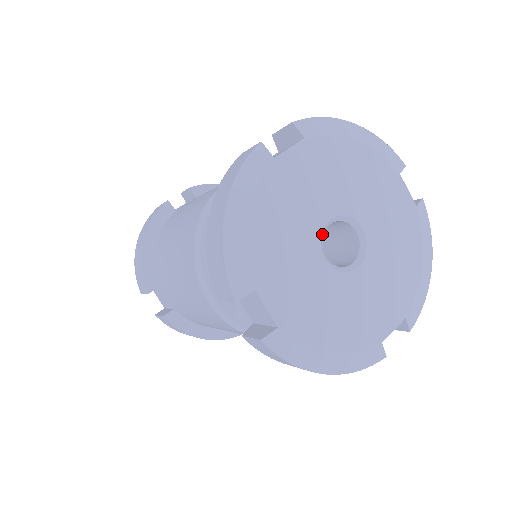
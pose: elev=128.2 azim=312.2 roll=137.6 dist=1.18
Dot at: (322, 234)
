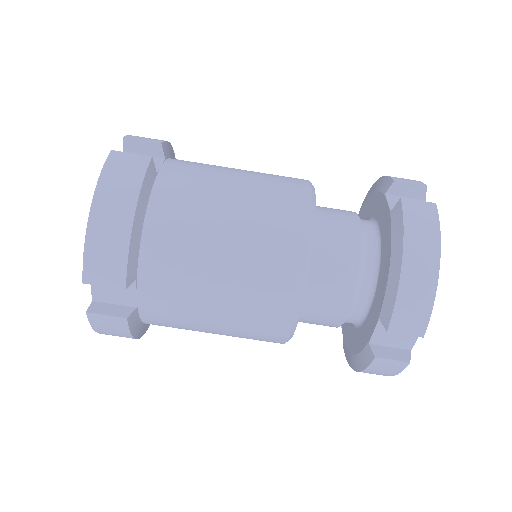
Dot at: occluded
